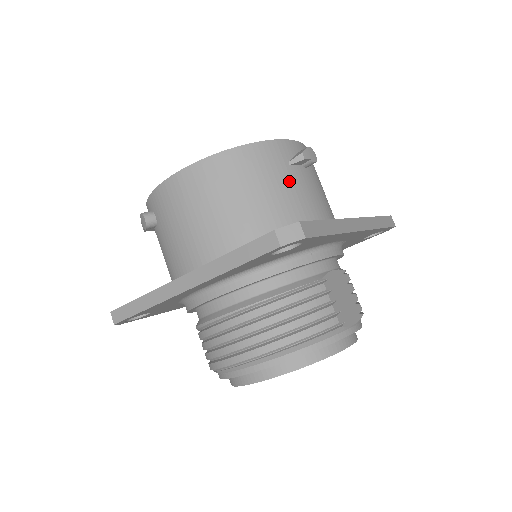
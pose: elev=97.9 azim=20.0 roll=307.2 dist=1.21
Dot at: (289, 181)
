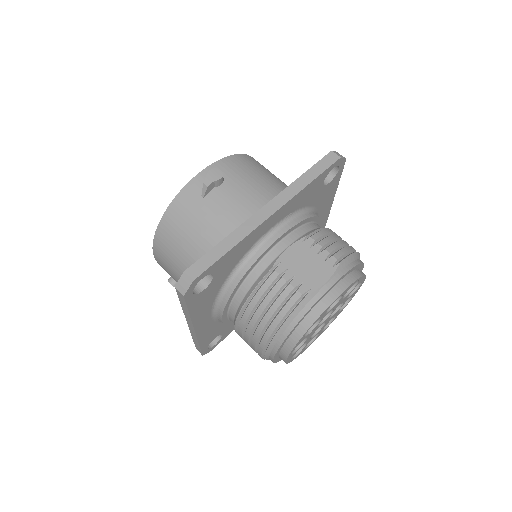
Dot at: (208, 212)
